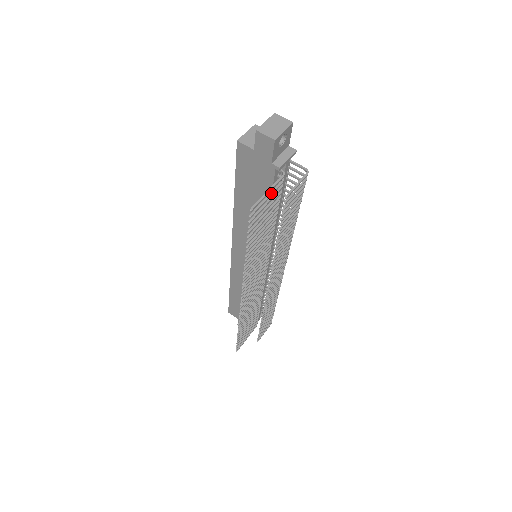
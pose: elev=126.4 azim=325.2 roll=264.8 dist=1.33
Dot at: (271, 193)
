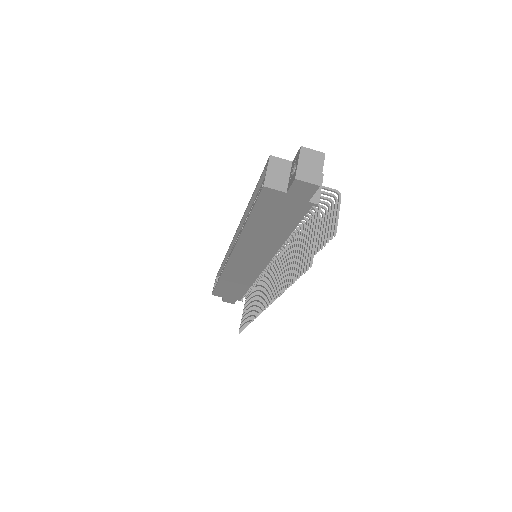
Dot at: (314, 232)
